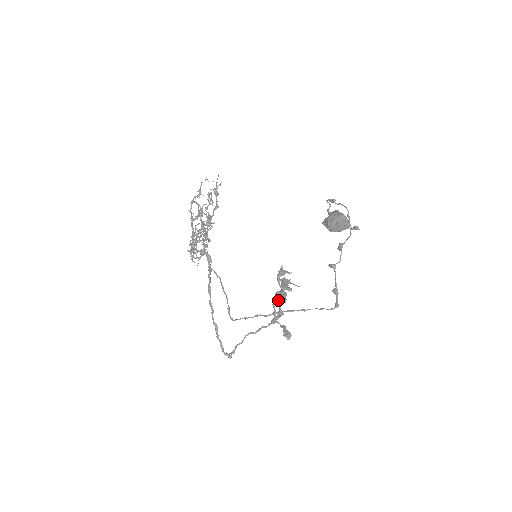
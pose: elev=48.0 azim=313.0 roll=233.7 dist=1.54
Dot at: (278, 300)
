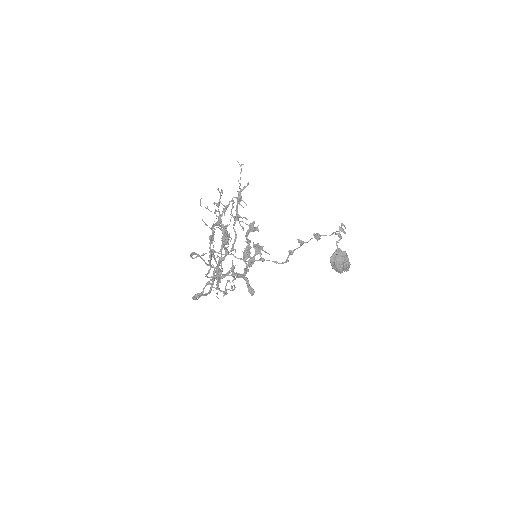
Dot at: (244, 254)
